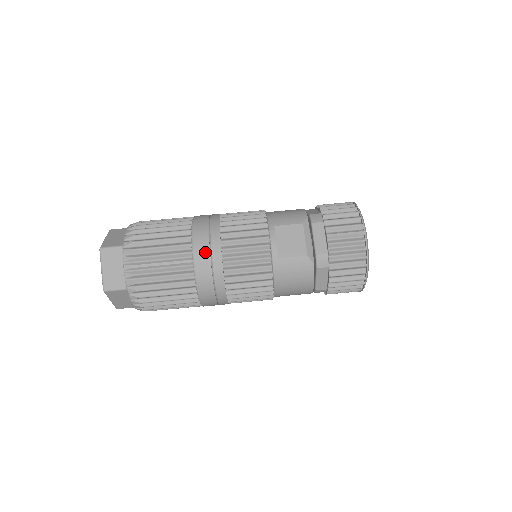
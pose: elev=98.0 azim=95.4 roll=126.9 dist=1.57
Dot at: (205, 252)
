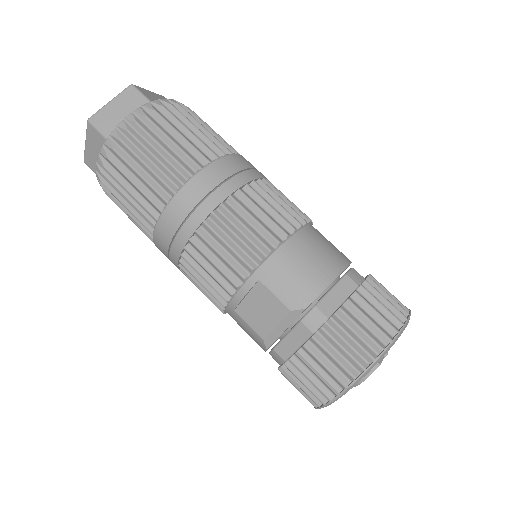
Dot at: (168, 234)
